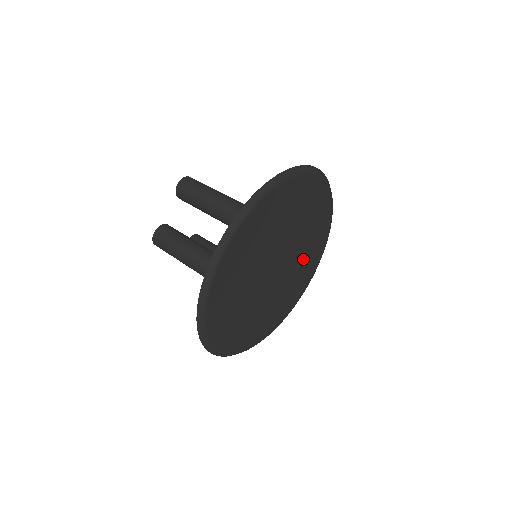
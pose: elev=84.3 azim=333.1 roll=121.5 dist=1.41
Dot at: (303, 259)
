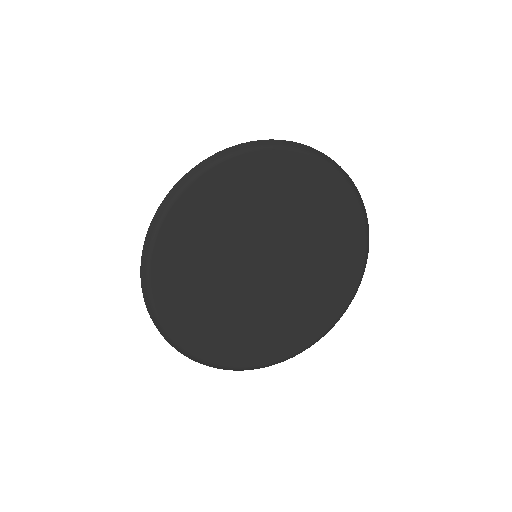
Dot at: (310, 223)
